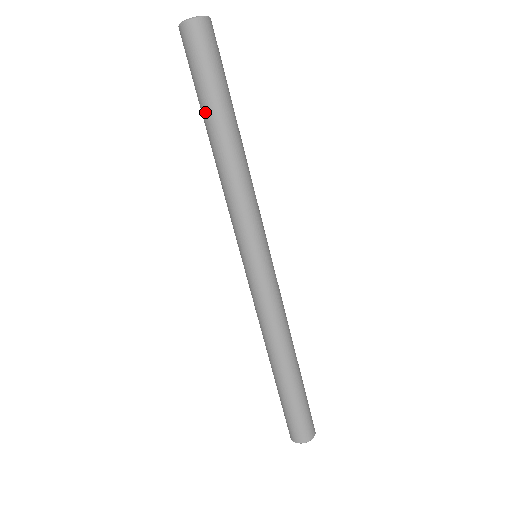
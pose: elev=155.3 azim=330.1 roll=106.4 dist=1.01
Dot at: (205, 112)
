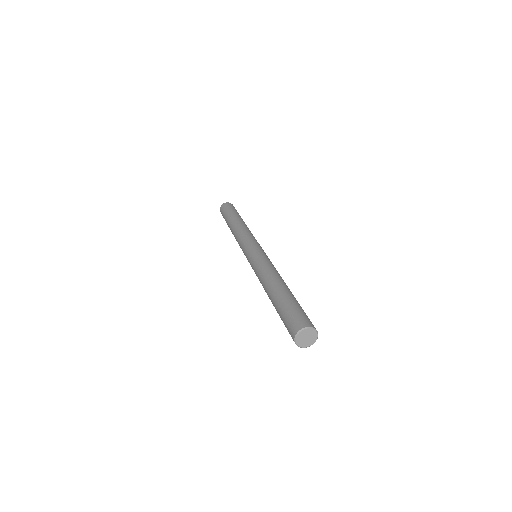
Dot at: (228, 223)
